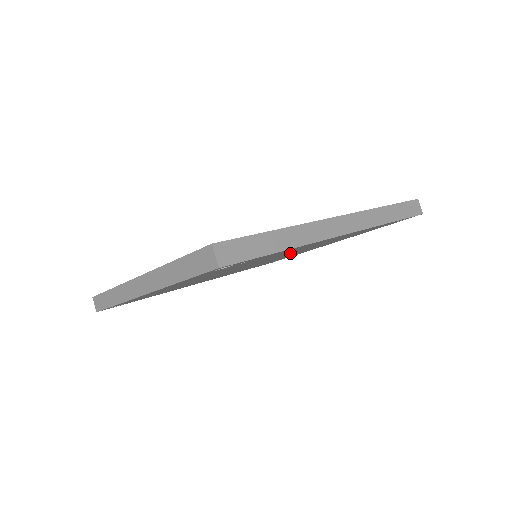
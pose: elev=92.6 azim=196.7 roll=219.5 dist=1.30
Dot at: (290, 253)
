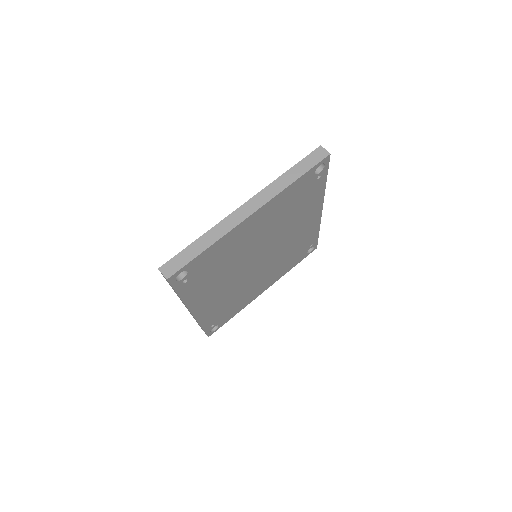
Dot at: (279, 249)
